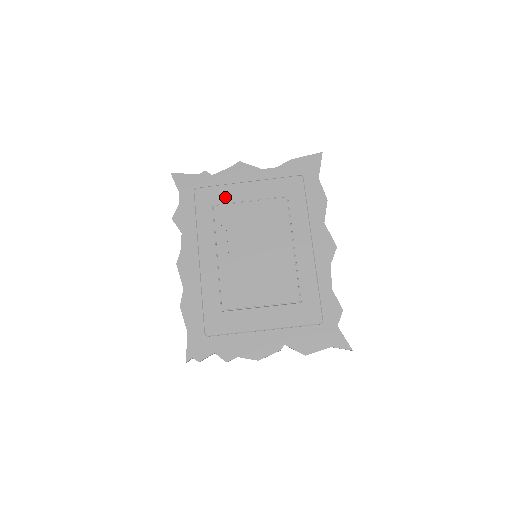
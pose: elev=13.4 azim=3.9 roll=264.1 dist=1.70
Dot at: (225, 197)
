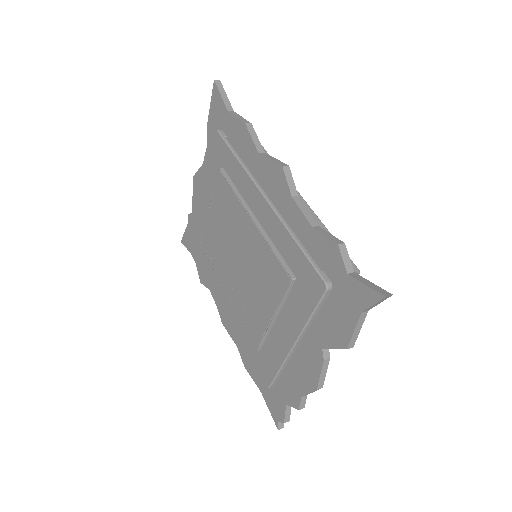
Dot at: (202, 225)
